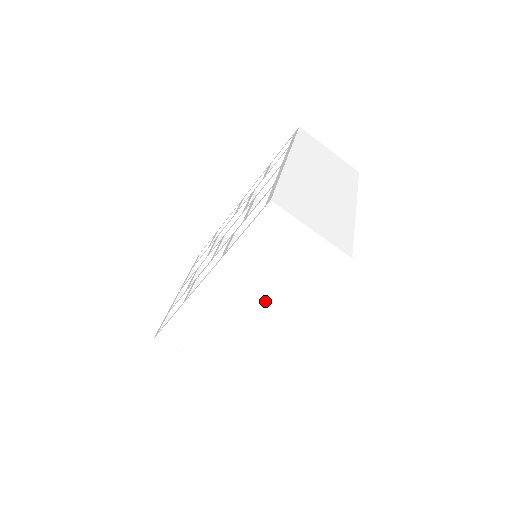
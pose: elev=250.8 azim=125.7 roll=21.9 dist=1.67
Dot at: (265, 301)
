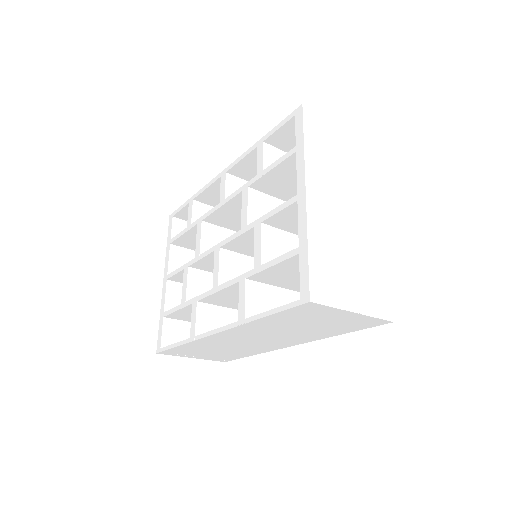
Dot at: (287, 338)
